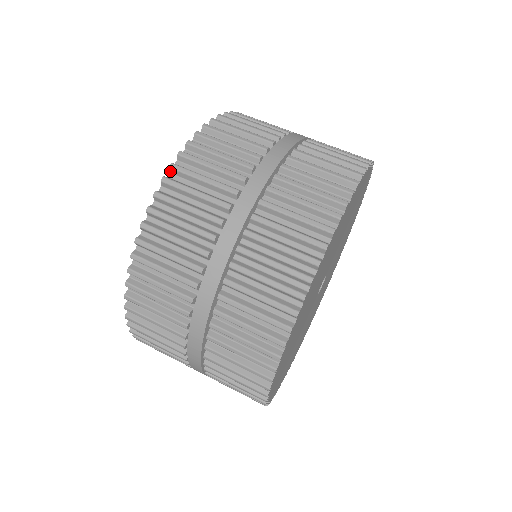
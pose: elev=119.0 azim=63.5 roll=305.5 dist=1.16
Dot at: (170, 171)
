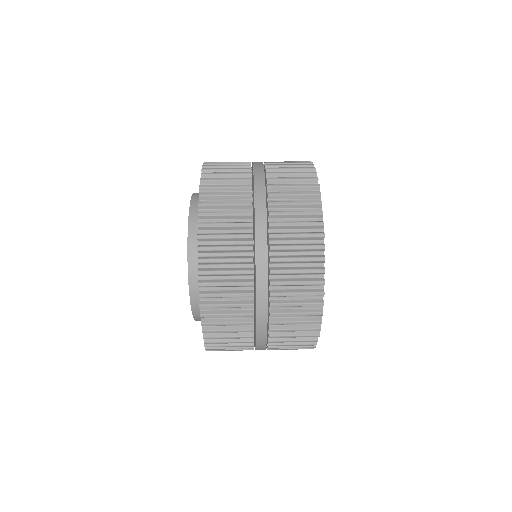
Dot at: (199, 229)
